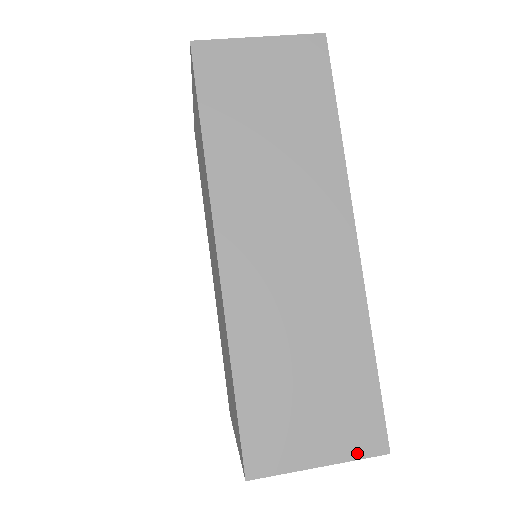
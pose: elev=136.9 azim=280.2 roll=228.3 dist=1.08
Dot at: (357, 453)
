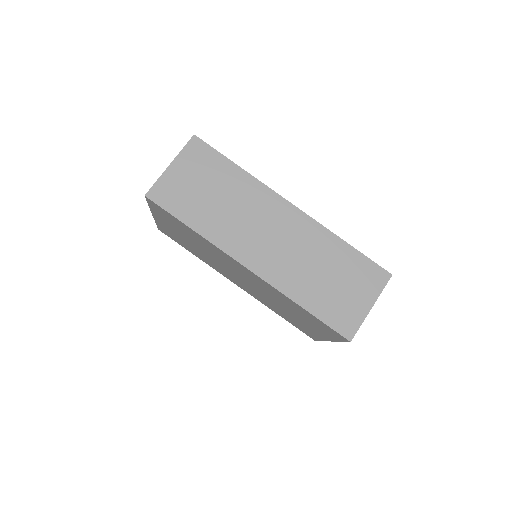
Dot at: (380, 288)
